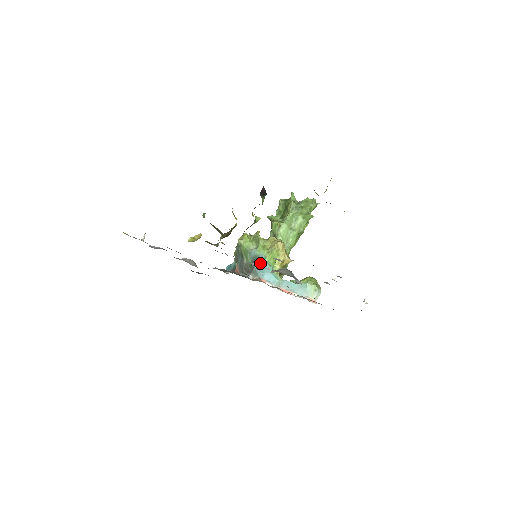
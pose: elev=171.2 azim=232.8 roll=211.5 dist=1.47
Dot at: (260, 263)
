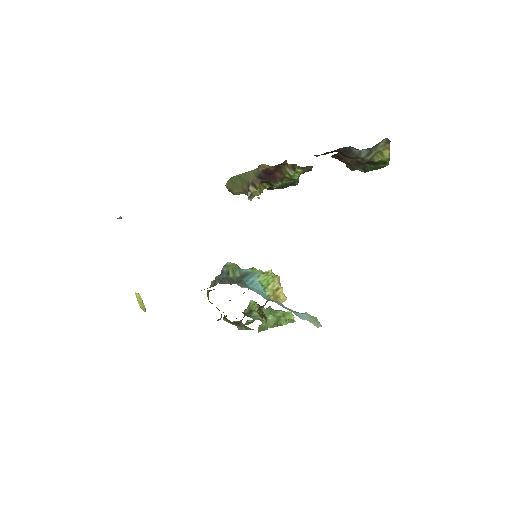
Dot at: (251, 279)
